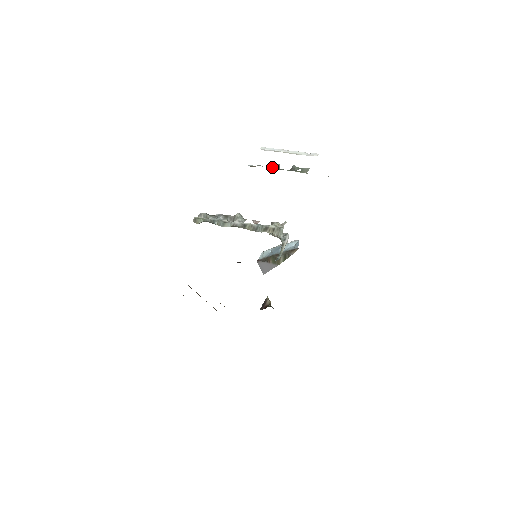
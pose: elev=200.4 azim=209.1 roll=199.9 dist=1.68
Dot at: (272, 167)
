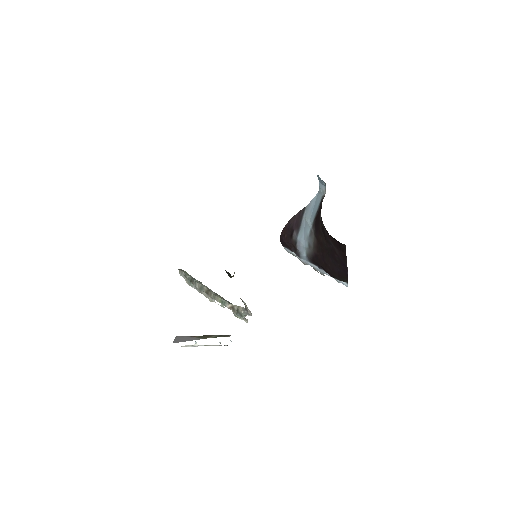
Dot at: (301, 261)
